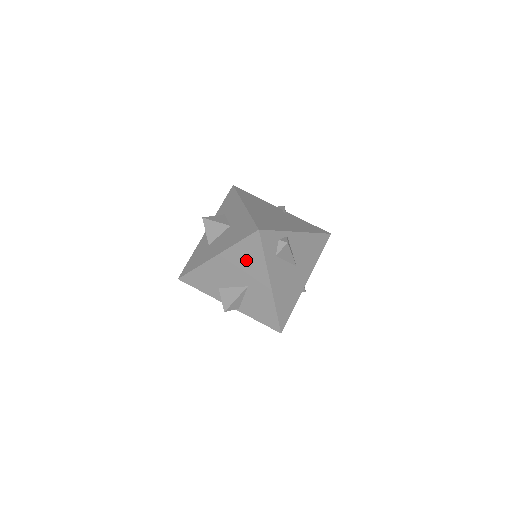
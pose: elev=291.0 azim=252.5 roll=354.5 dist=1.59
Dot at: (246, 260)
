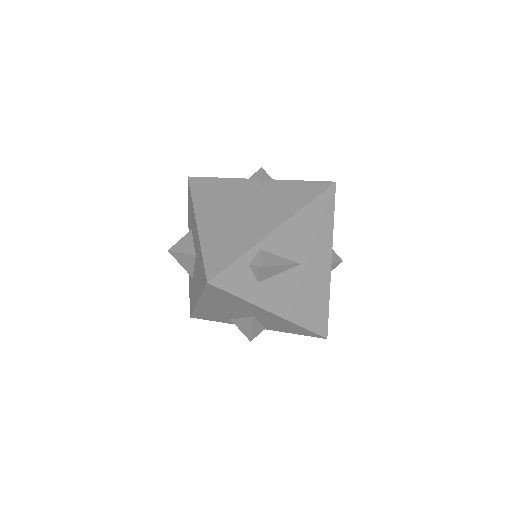
Dot at: (227, 302)
